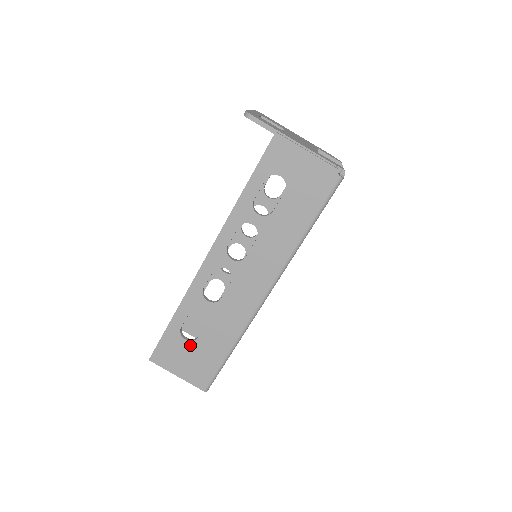
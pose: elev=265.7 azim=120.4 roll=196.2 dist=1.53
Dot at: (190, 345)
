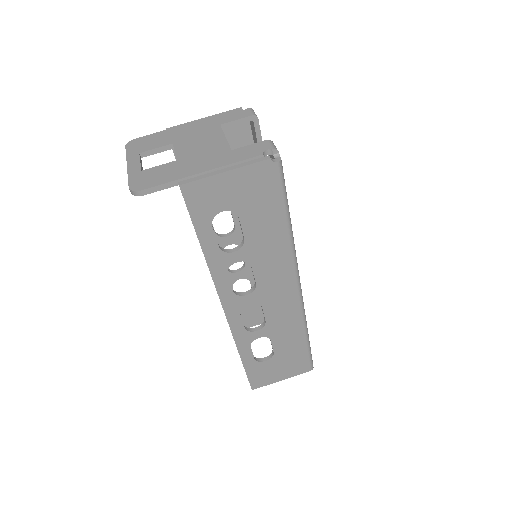
Dot at: (273, 360)
